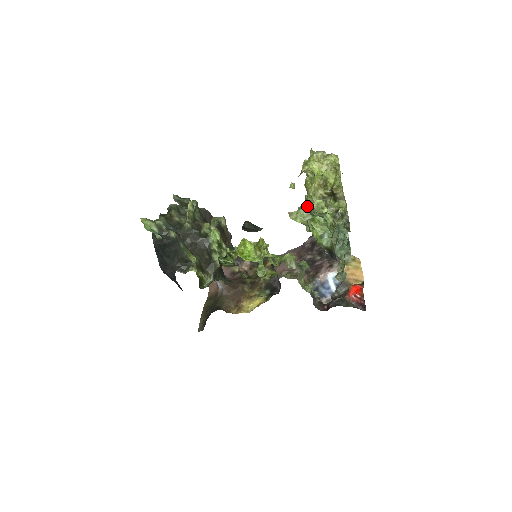
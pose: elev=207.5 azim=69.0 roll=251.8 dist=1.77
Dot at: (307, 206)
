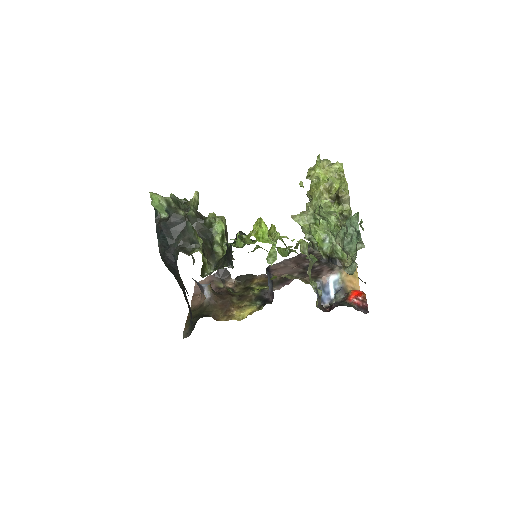
Dot at: (310, 210)
